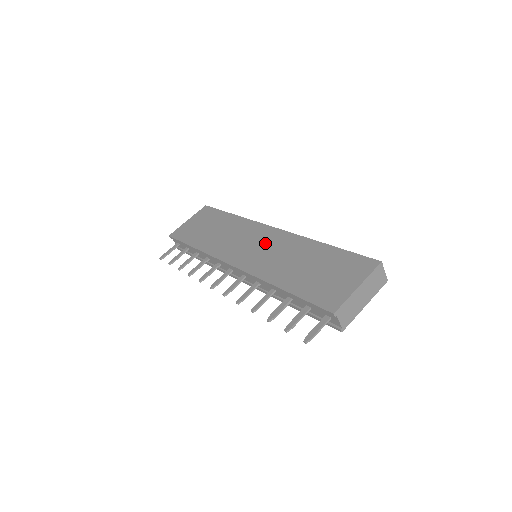
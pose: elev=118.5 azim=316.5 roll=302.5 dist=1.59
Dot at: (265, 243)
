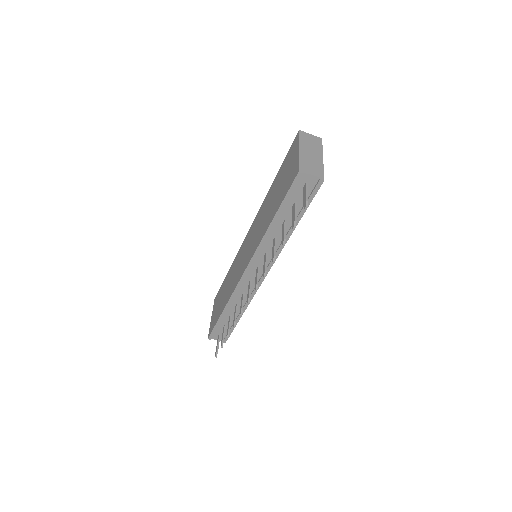
Dot at: (249, 239)
